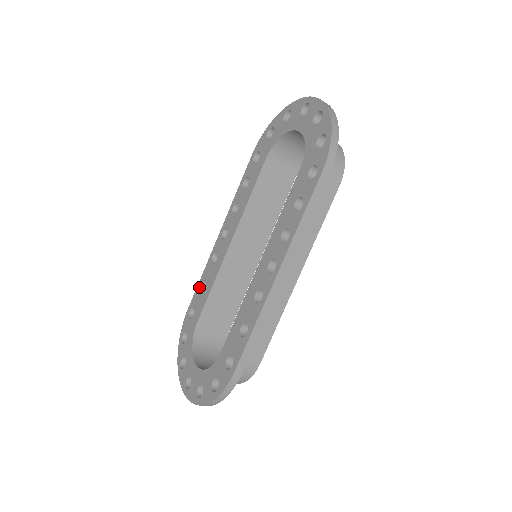
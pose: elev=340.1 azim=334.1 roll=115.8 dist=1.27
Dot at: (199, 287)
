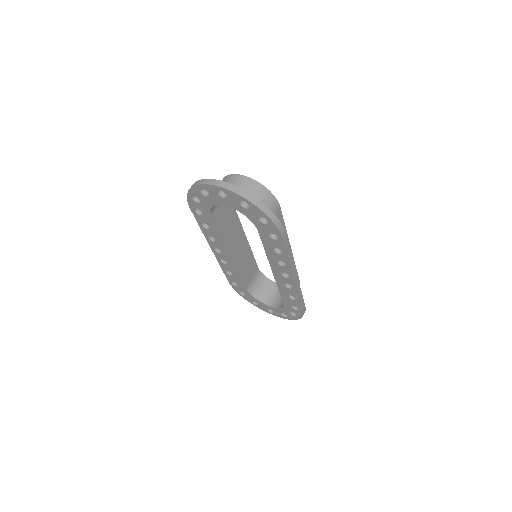
Dot at: (226, 274)
